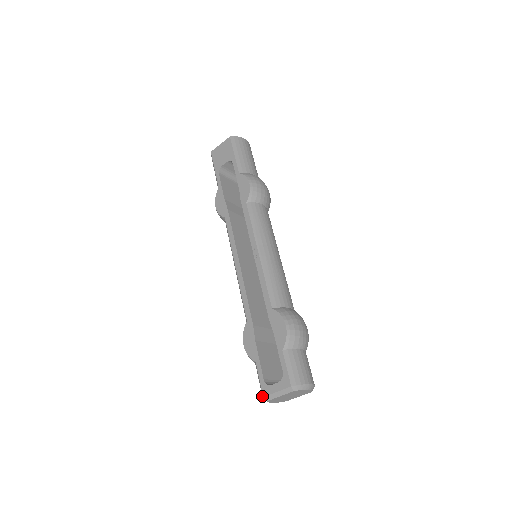
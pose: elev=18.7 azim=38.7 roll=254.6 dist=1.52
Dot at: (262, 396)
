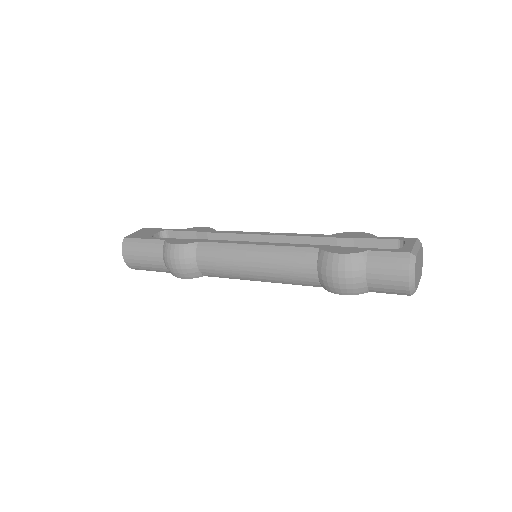
Dot at: (408, 256)
